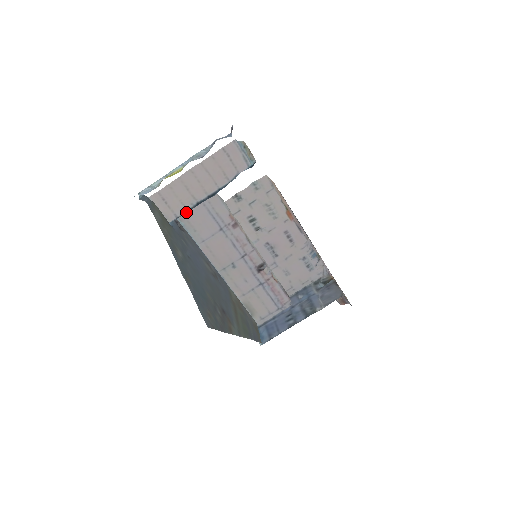
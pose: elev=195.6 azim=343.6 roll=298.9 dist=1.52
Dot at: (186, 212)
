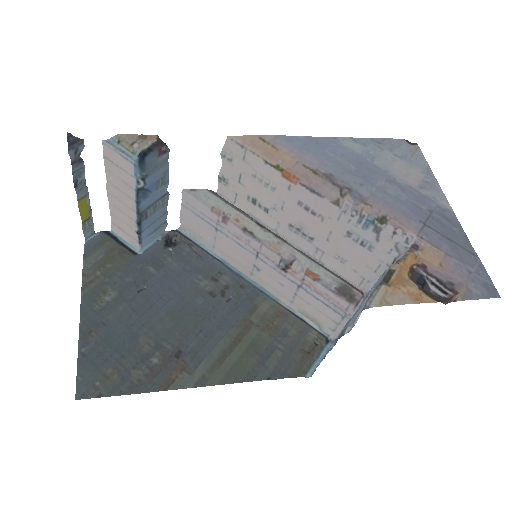
Dot at: (141, 234)
